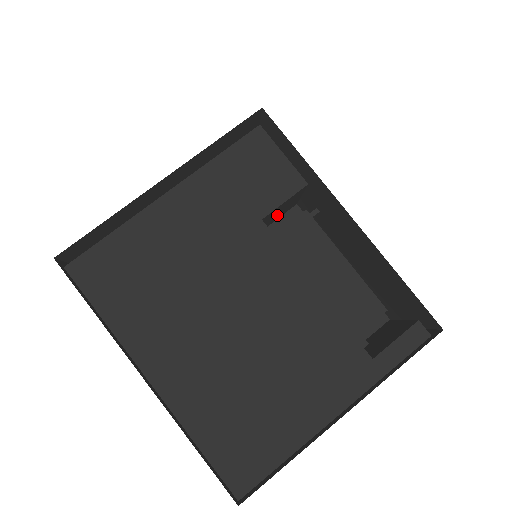
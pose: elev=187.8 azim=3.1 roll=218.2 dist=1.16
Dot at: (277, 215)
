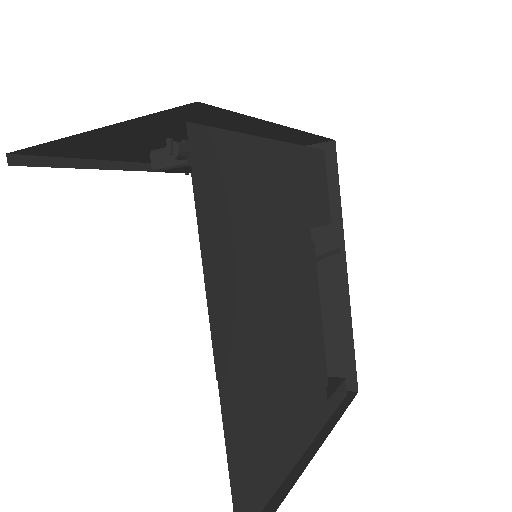
Dot at: occluded
